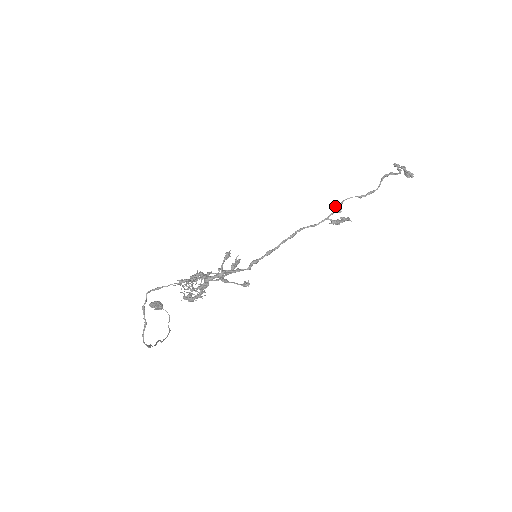
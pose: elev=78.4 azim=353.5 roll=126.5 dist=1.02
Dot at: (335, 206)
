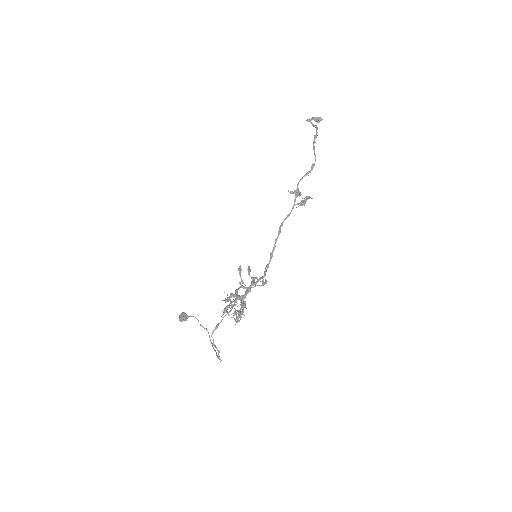
Dot at: (295, 192)
